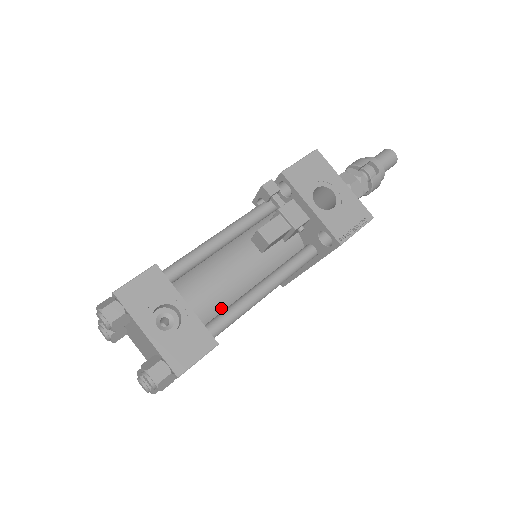
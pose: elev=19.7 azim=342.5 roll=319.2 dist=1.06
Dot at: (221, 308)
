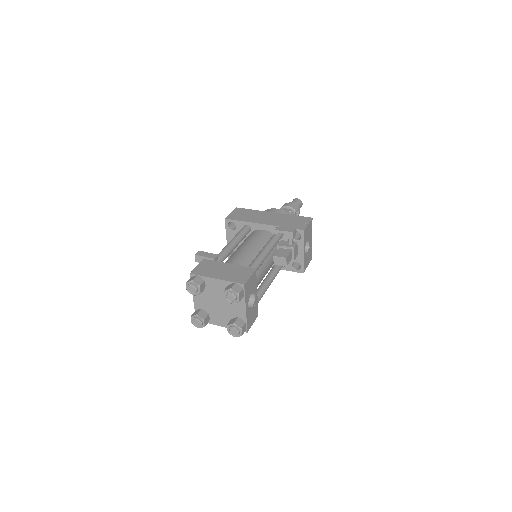
Dot at: occluded
